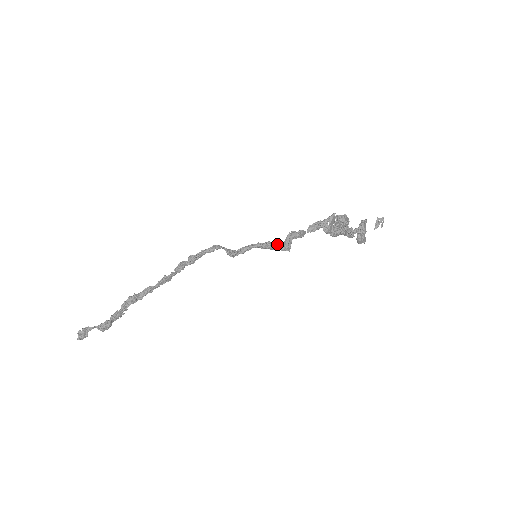
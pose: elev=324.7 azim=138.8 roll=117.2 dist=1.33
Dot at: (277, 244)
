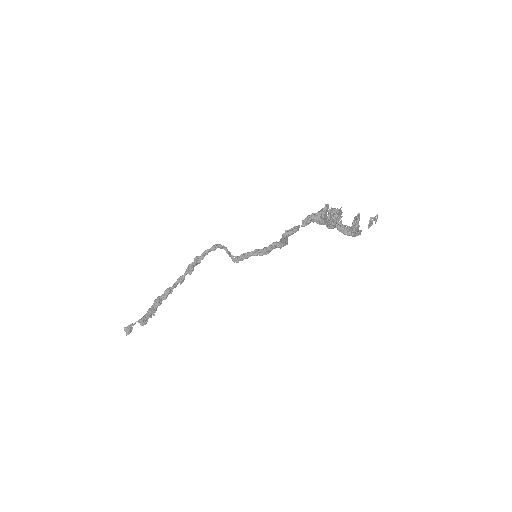
Dot at: (273, 246)
